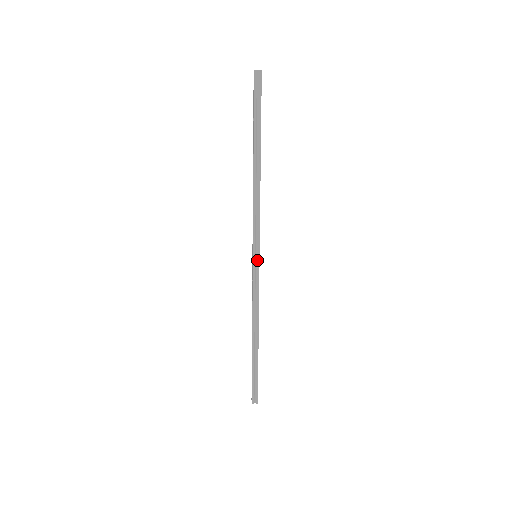
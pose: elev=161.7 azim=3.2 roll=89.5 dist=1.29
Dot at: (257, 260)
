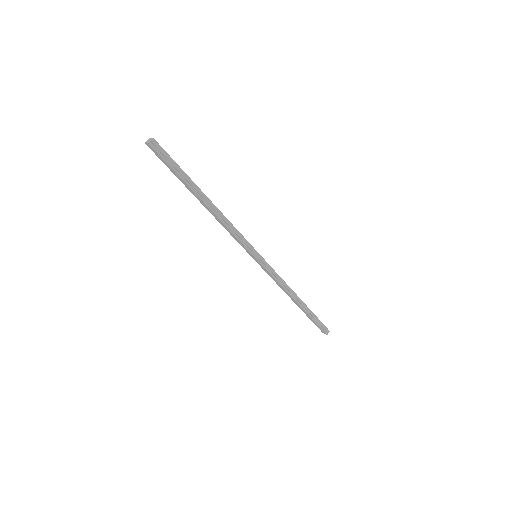
Dot at: (260, 258)
